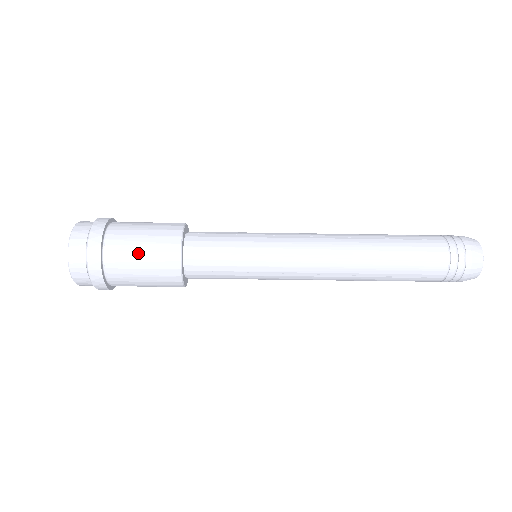
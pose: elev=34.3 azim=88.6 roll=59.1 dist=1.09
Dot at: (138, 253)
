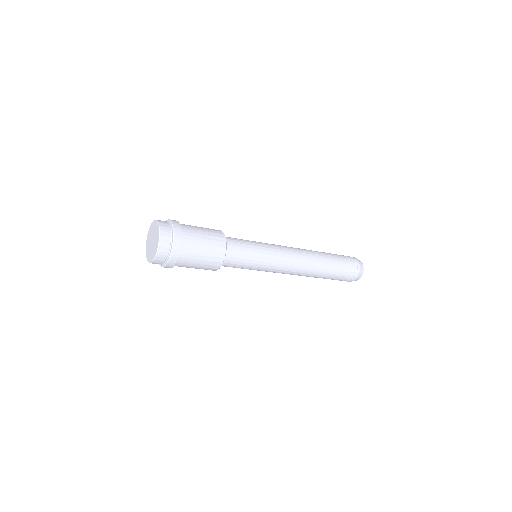
Dot at: (202, 250)
